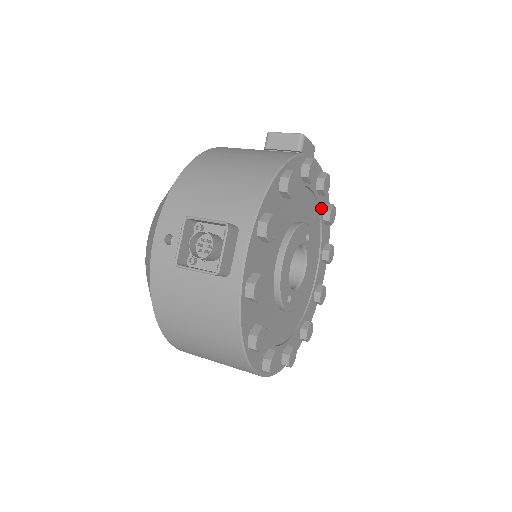
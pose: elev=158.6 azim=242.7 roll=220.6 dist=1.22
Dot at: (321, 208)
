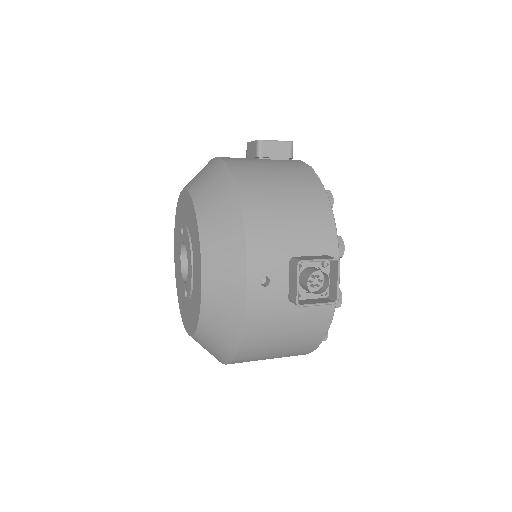
Dot at: occluded
